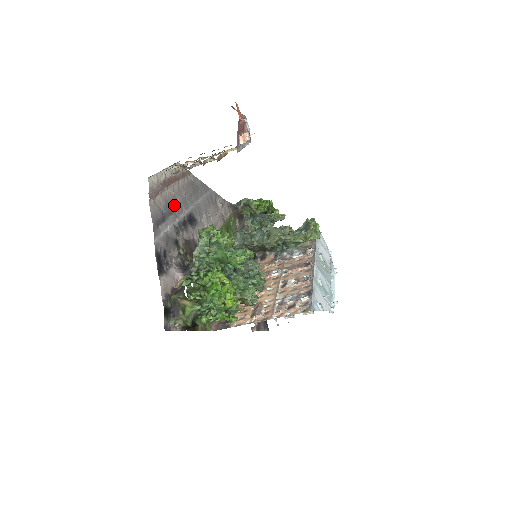
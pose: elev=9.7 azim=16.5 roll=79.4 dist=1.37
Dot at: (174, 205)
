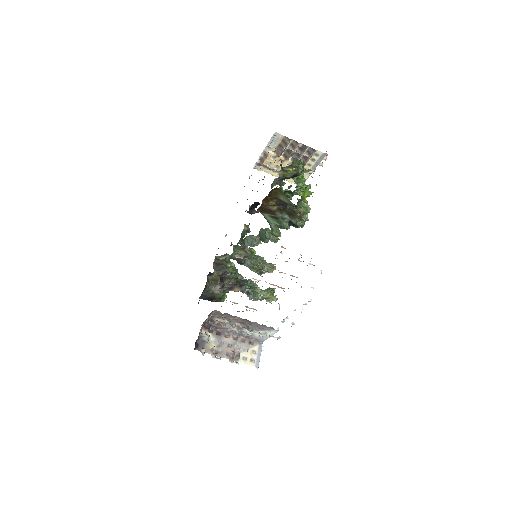
Dot at: occluded
